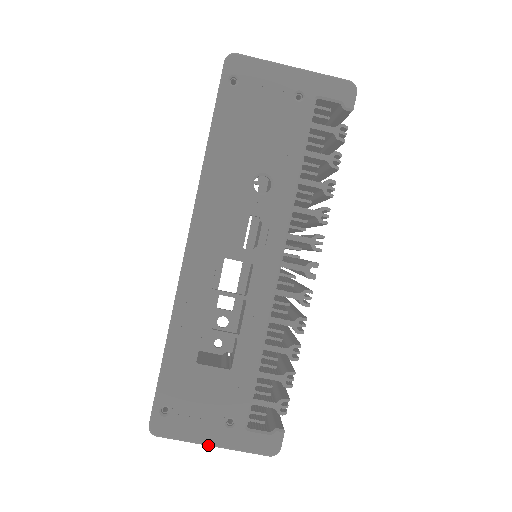
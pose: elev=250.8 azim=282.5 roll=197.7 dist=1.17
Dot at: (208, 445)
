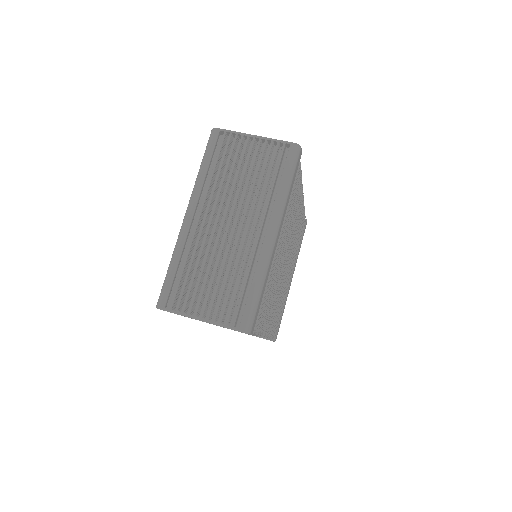
Dot at: (251, 135)
